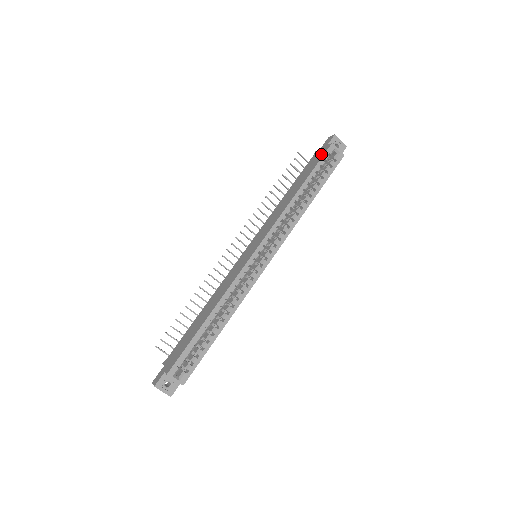
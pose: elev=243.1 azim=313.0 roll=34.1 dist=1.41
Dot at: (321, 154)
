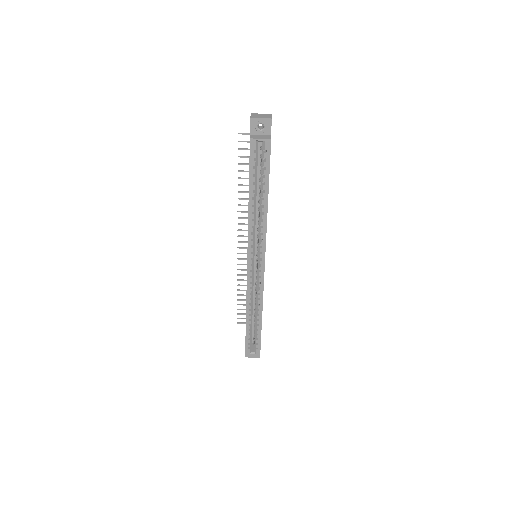
Dot at: occluded
